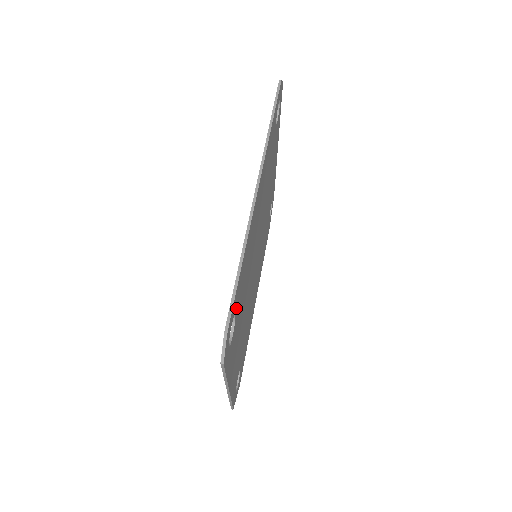
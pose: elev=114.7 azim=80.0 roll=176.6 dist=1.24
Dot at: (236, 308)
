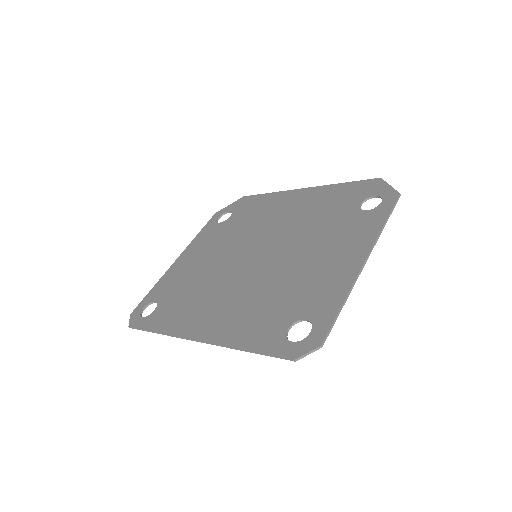
Dot at: (156, 313)
